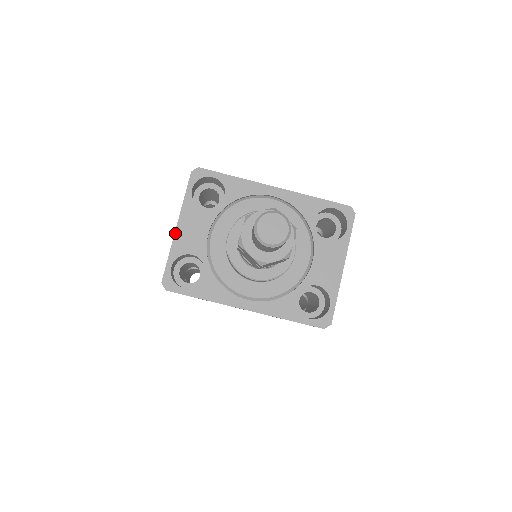
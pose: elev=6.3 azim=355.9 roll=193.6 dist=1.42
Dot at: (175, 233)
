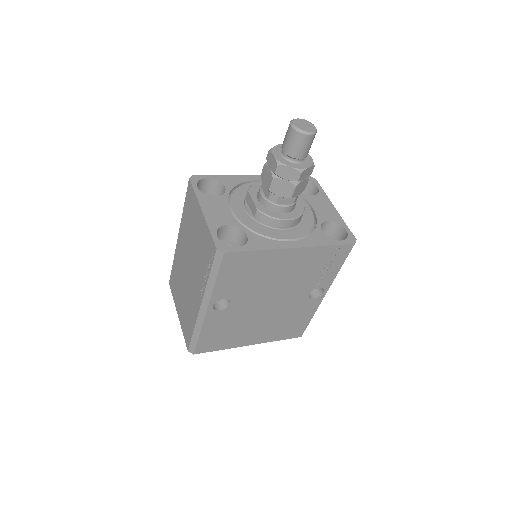
Dot at: (204, 215)
